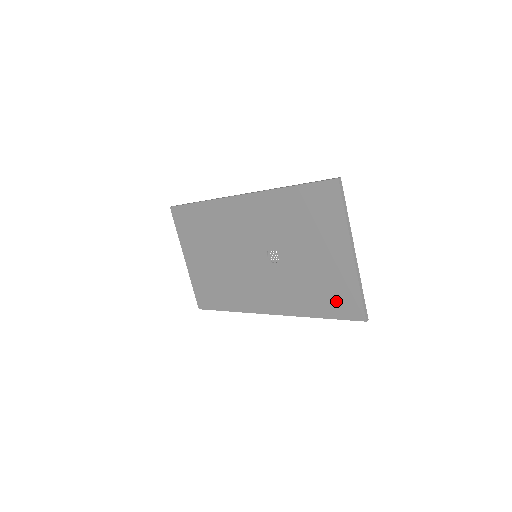
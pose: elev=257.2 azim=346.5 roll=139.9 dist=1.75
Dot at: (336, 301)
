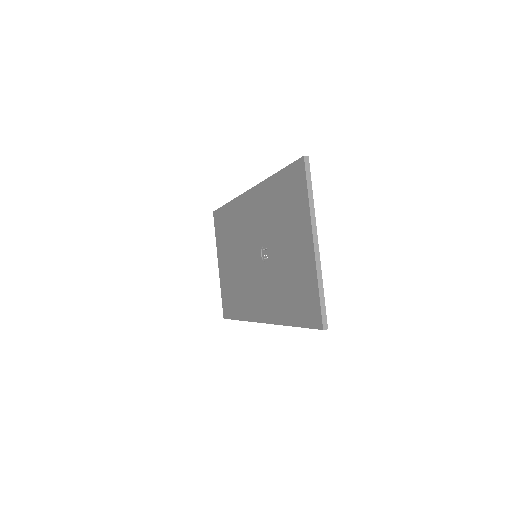
Dot at: (302, 304)
